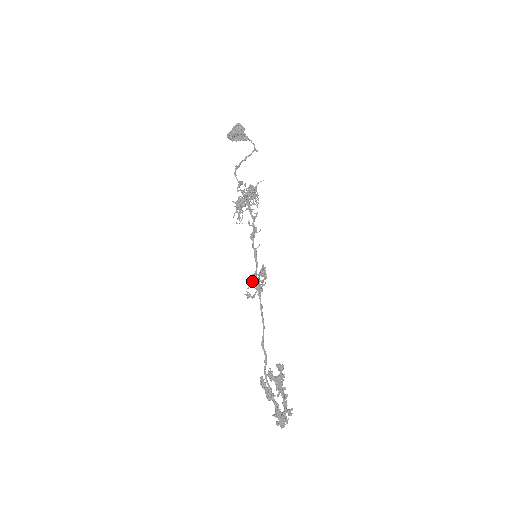
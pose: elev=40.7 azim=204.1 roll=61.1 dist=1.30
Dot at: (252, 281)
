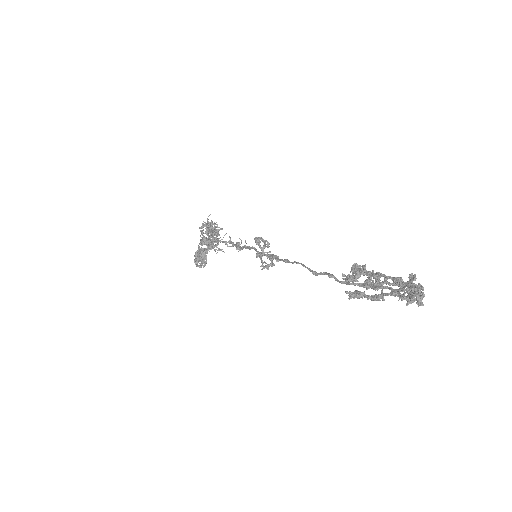
Dot at: (260, 259)
